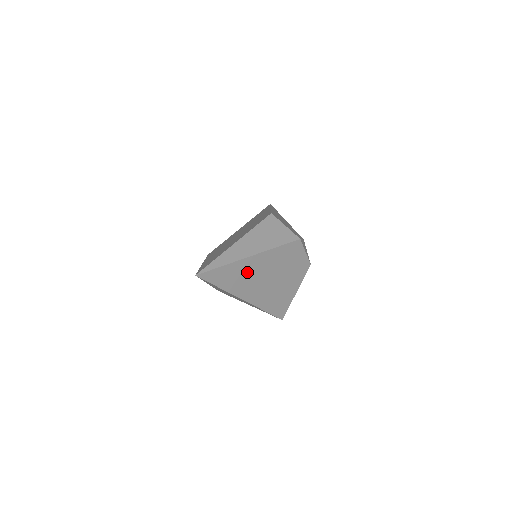
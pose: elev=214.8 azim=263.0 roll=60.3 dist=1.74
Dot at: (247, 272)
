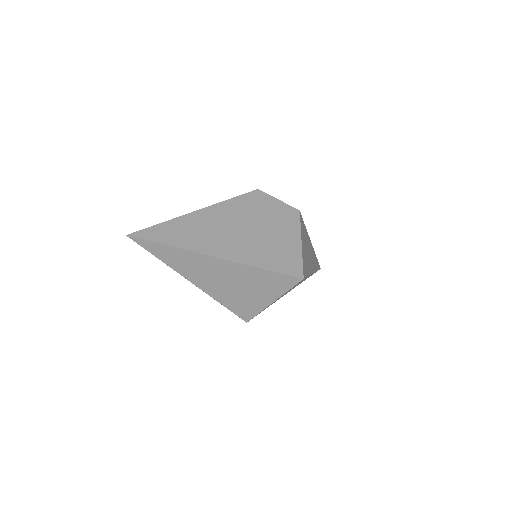
Dot at: (198, 227)
